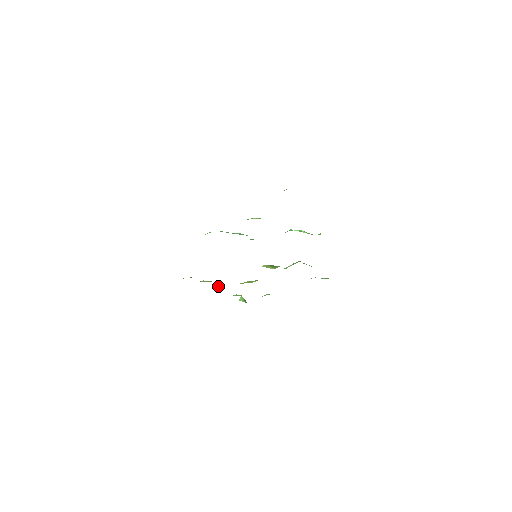
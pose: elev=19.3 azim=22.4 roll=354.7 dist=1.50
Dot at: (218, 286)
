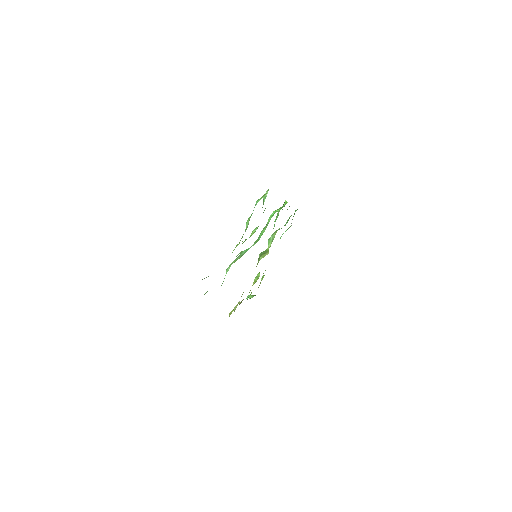
Dot at: (239, 302)
